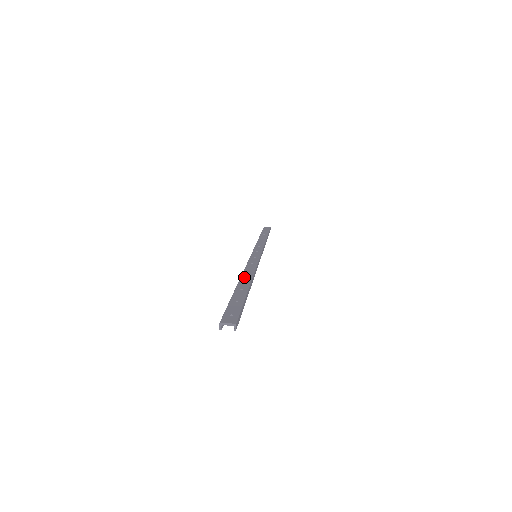
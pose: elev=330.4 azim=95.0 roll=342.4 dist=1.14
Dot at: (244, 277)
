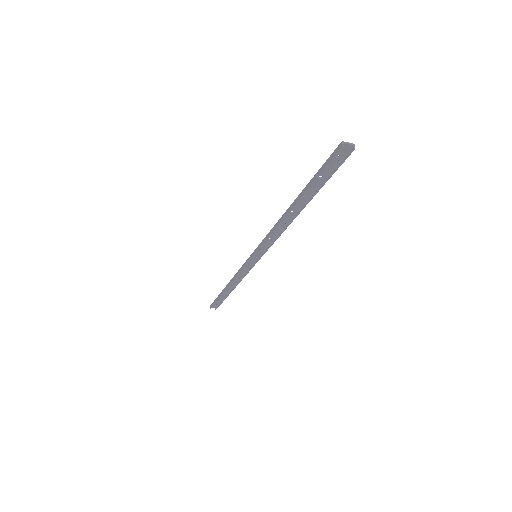
Dot at: occluded
